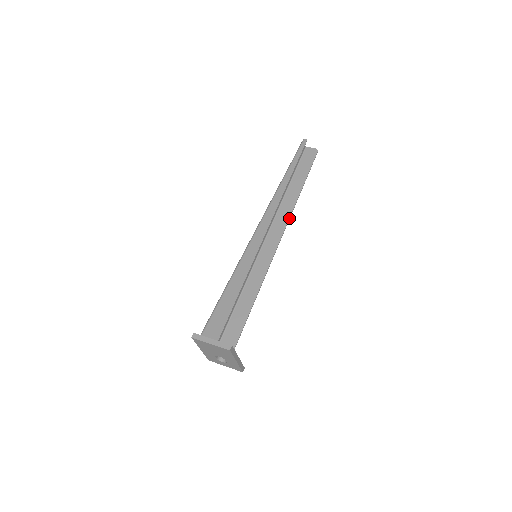
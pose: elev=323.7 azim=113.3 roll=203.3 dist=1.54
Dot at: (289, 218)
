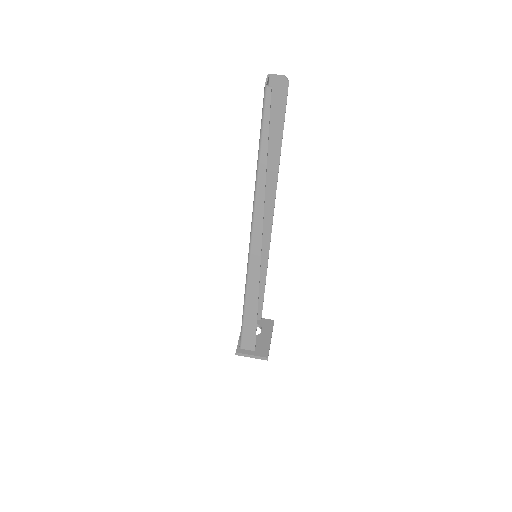
Dot at: (275, 194)
